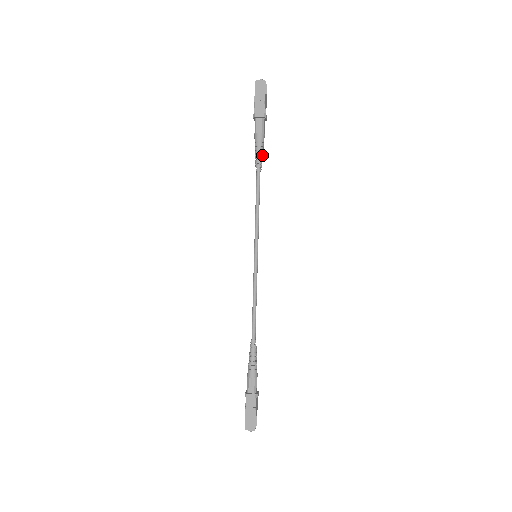
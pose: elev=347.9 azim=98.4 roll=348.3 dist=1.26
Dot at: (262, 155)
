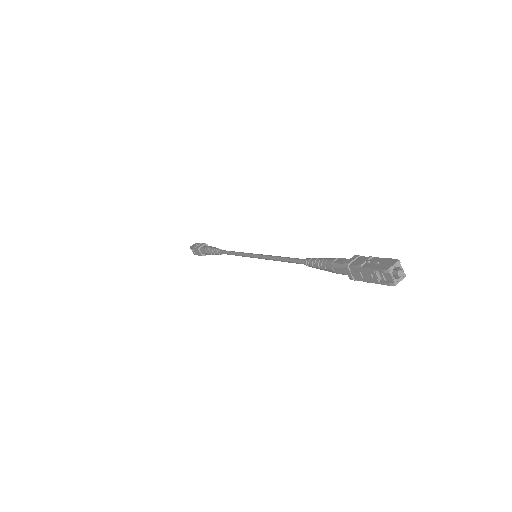
Dot at: occluded
